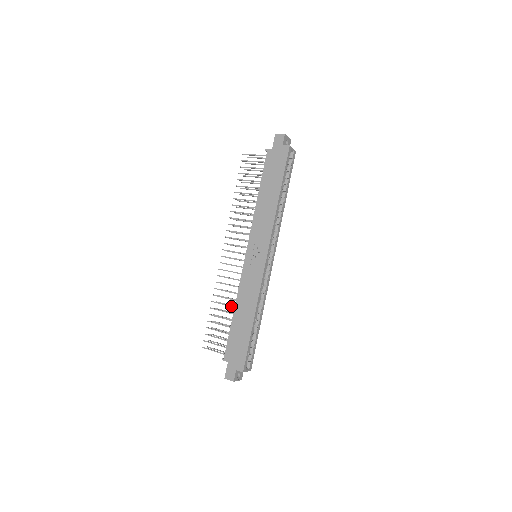
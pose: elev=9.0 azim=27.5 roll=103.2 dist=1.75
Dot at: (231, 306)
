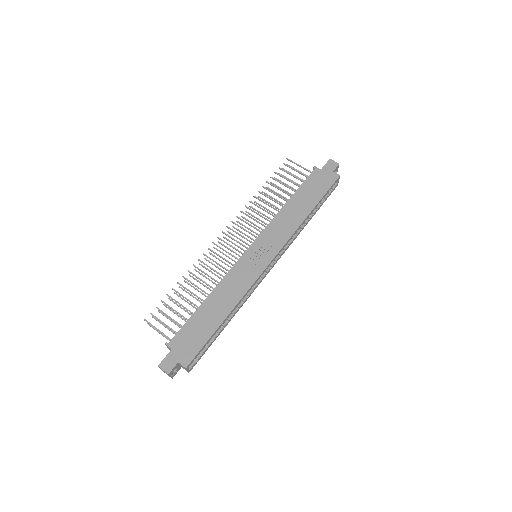
Dot at: occluded
